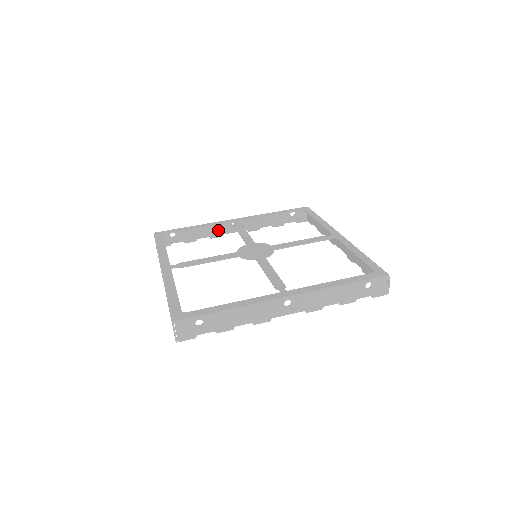
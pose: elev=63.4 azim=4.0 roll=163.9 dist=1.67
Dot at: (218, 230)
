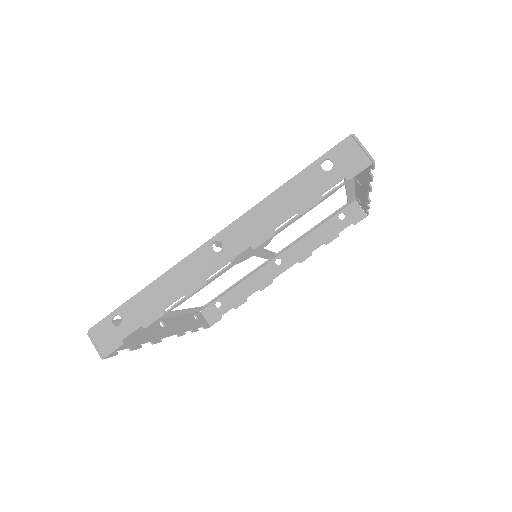
Dot at: (264, 277)
